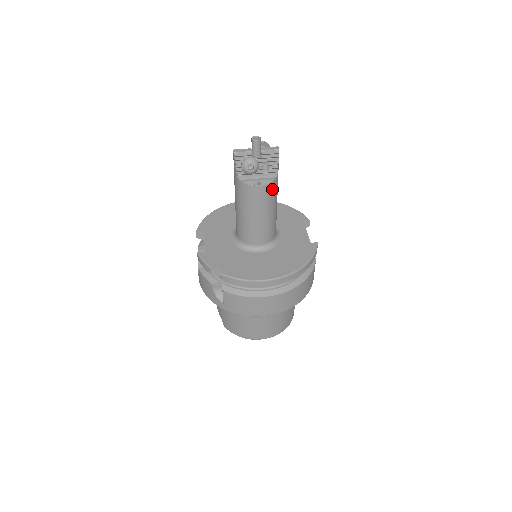
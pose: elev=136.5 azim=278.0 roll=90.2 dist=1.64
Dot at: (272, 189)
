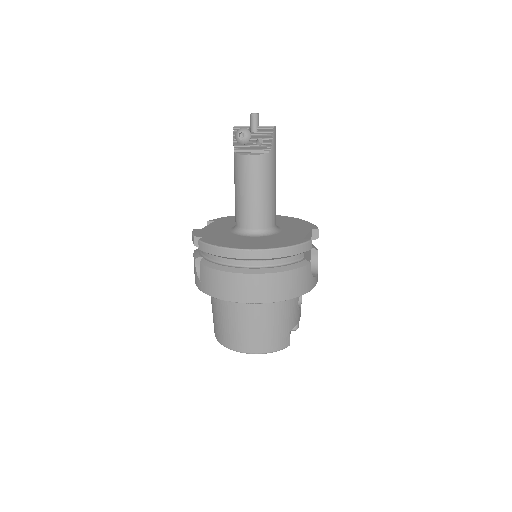
Dot at: (262, 164)
